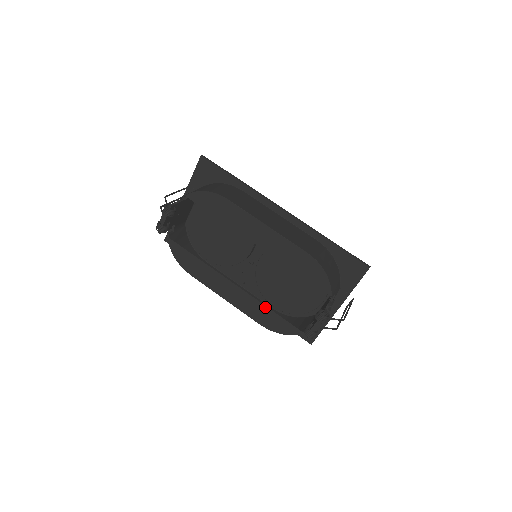
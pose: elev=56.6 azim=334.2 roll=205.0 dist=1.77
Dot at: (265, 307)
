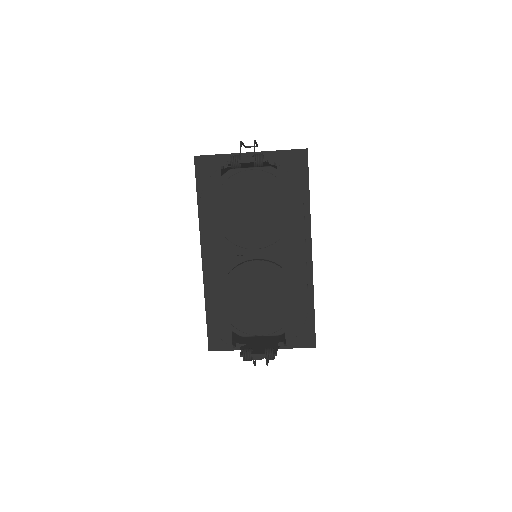
Dot at: (228, 300)
